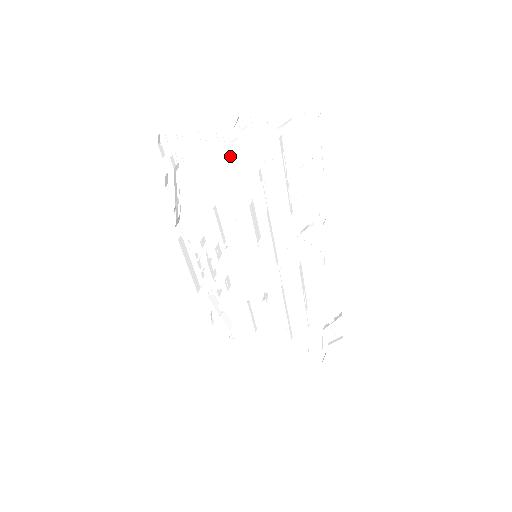
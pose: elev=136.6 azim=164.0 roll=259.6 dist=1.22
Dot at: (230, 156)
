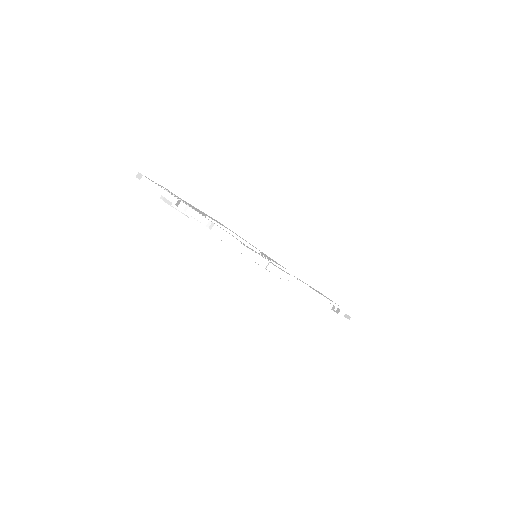
Dot at: occluded
